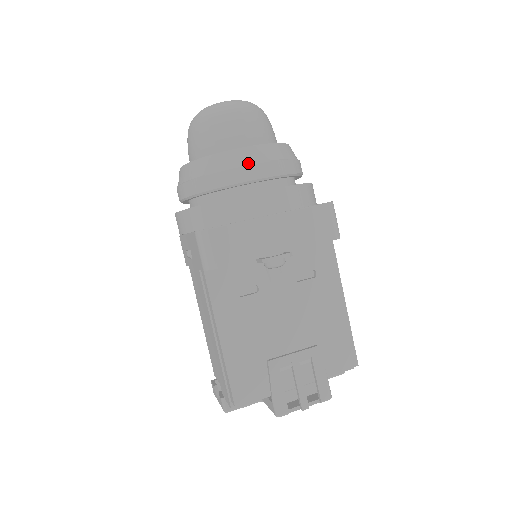
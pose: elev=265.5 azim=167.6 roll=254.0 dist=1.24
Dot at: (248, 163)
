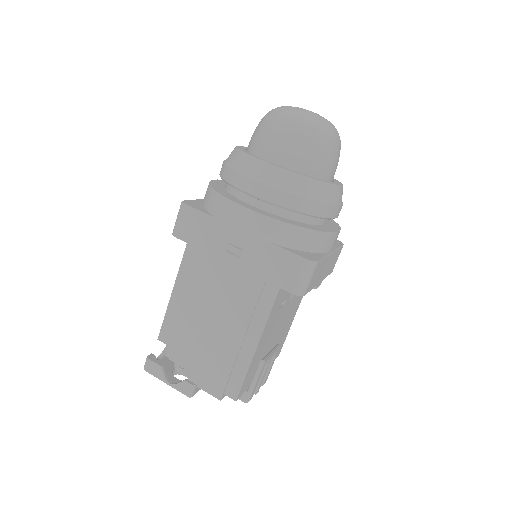
Dot at: (339, 202)
